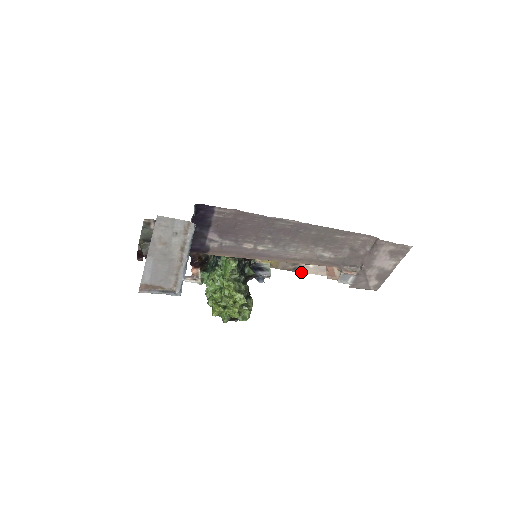
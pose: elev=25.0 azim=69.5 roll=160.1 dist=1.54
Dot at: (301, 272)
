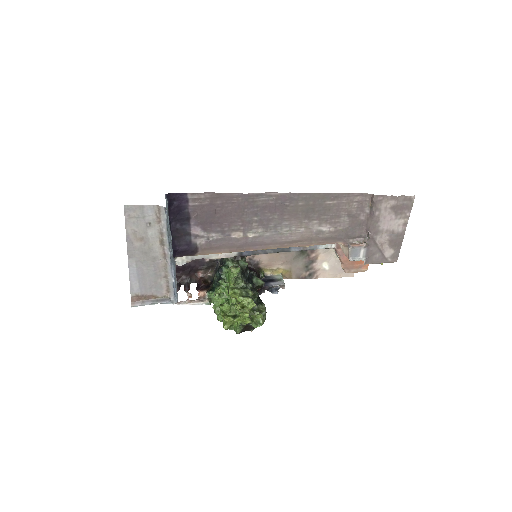
Dot at: occluded
